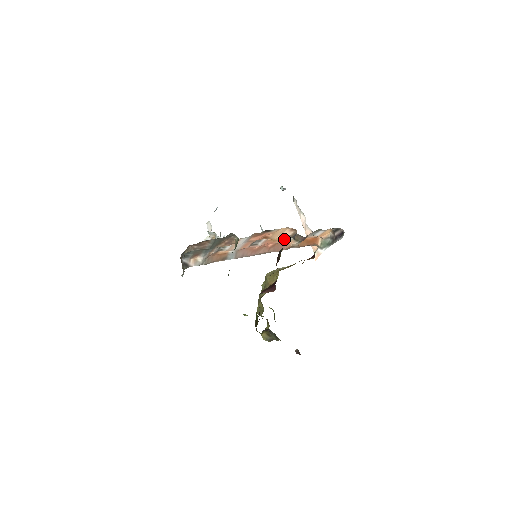
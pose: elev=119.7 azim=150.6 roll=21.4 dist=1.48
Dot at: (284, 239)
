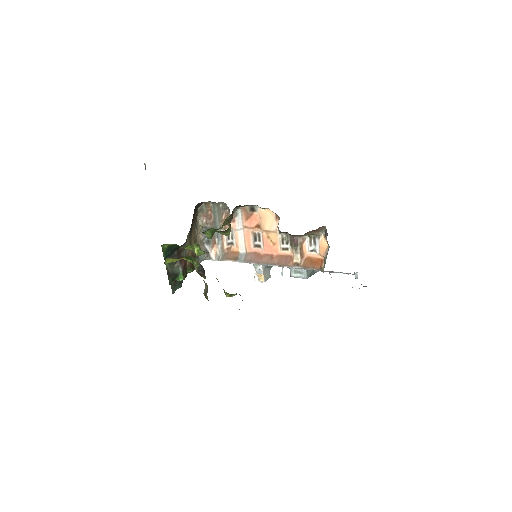
Dot at: (284, 246)
